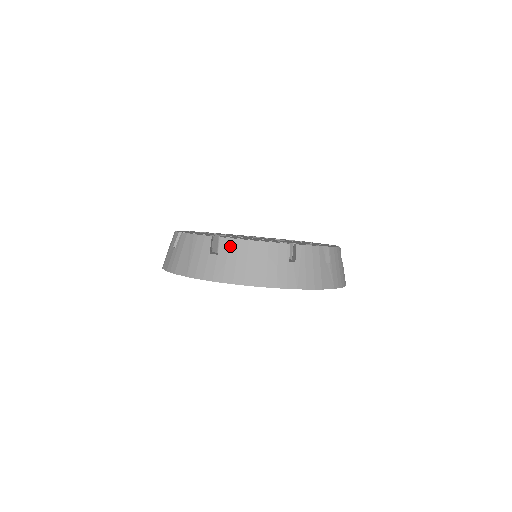
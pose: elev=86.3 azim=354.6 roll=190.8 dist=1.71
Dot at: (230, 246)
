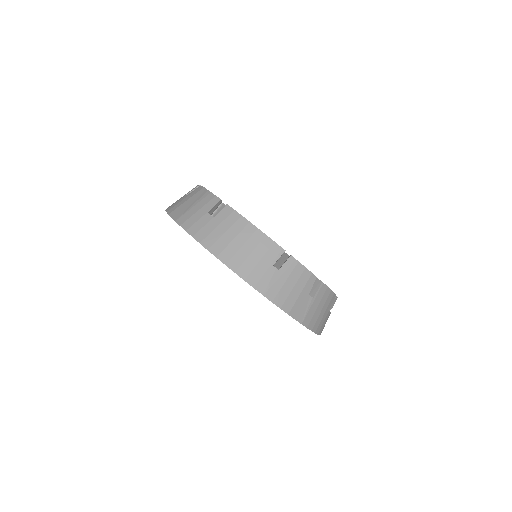
Dot at: (230, 216)
